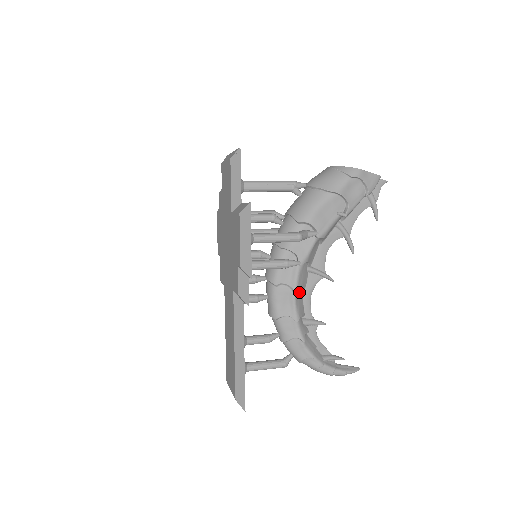
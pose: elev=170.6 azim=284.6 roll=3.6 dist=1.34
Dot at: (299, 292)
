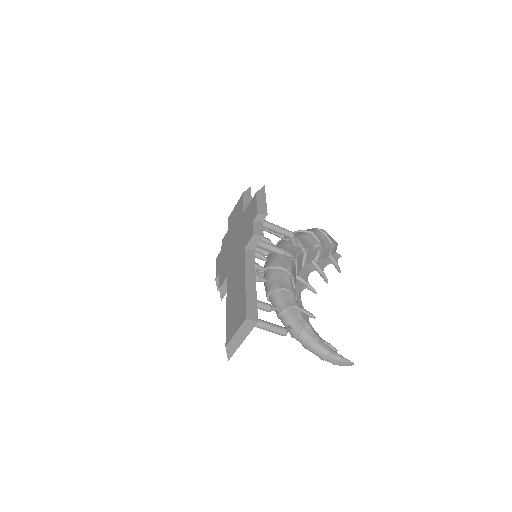
Dot at: (292, 283)
